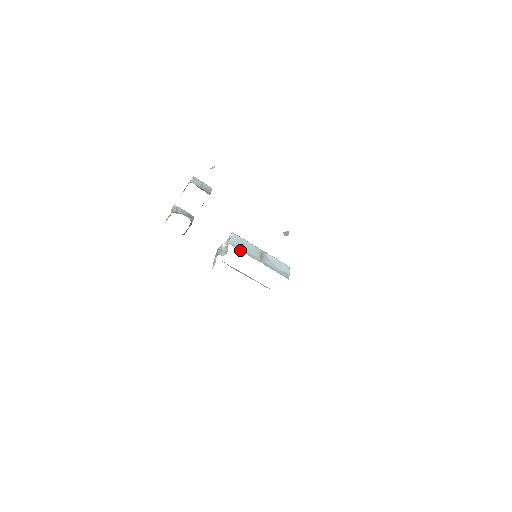
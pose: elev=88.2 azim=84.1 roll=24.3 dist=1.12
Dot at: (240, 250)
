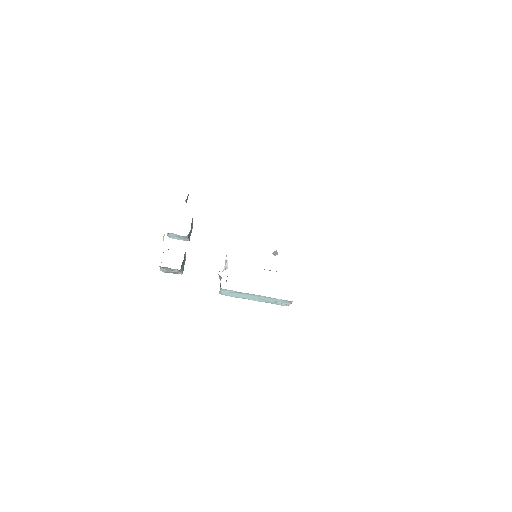
Dot at: occluded
